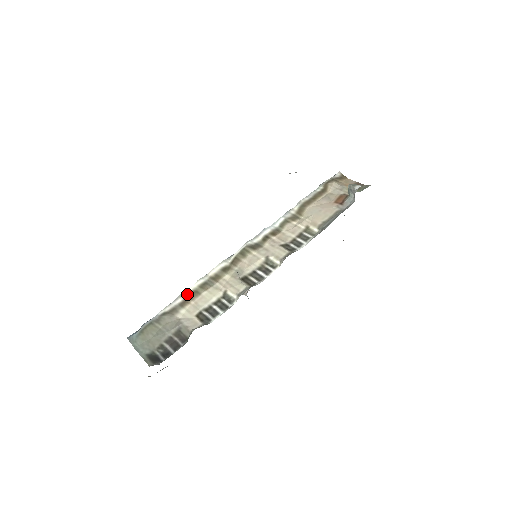
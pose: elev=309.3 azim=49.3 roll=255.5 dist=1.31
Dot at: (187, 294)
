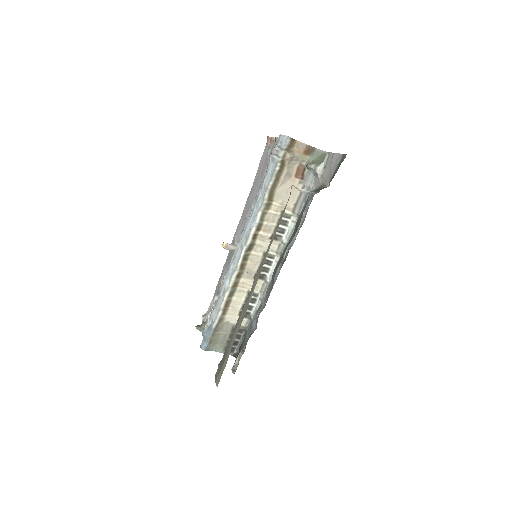
Dot at: (223, 306)
